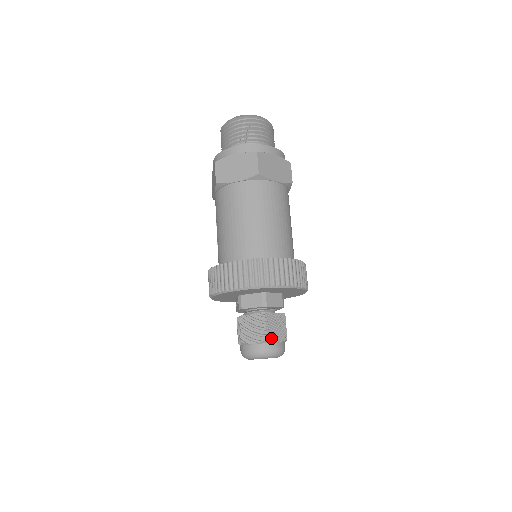
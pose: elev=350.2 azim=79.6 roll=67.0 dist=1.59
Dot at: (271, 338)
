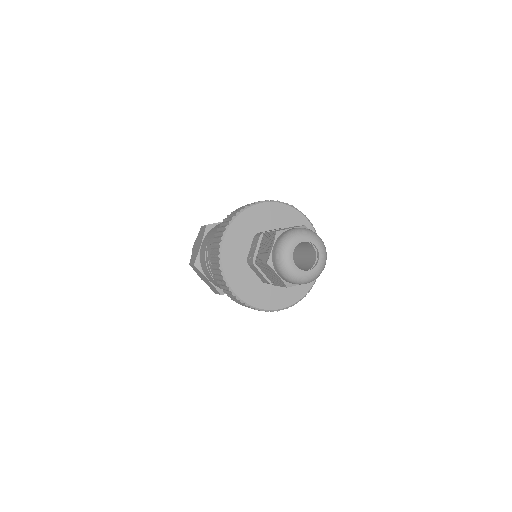
Dot at: occluded
